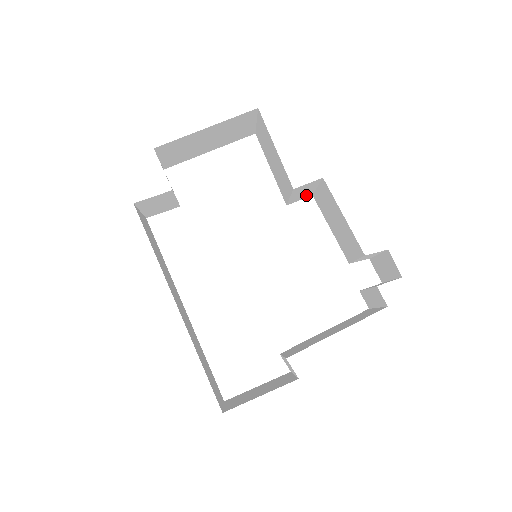
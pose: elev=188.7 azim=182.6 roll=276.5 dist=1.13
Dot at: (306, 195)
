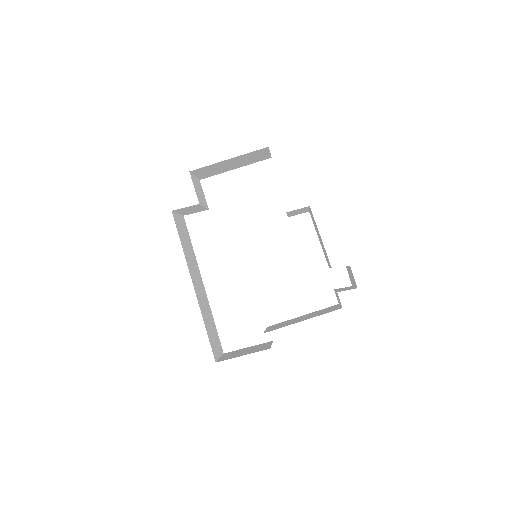
Dot at: (303, 212)
